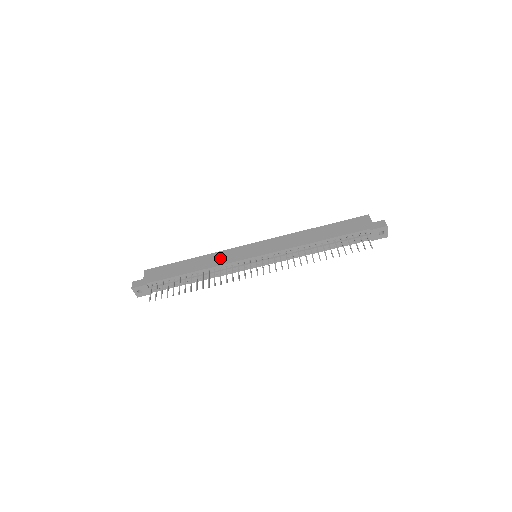
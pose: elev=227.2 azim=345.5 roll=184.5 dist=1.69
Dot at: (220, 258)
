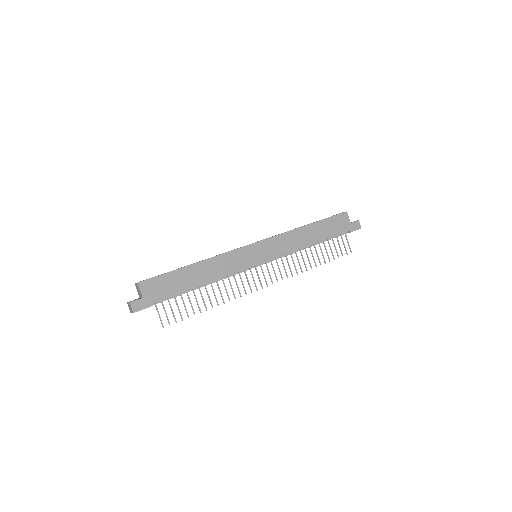
Dot at: (226, 265)
